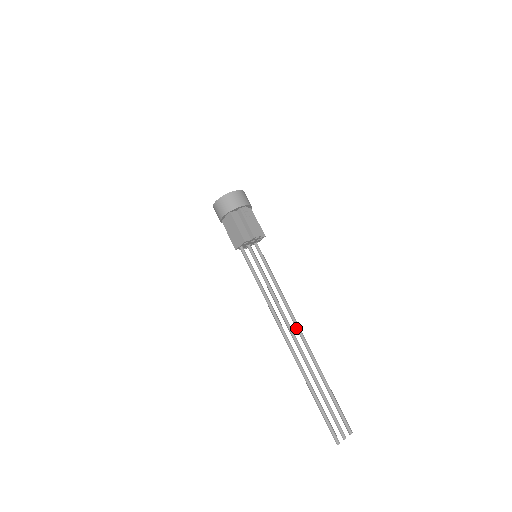
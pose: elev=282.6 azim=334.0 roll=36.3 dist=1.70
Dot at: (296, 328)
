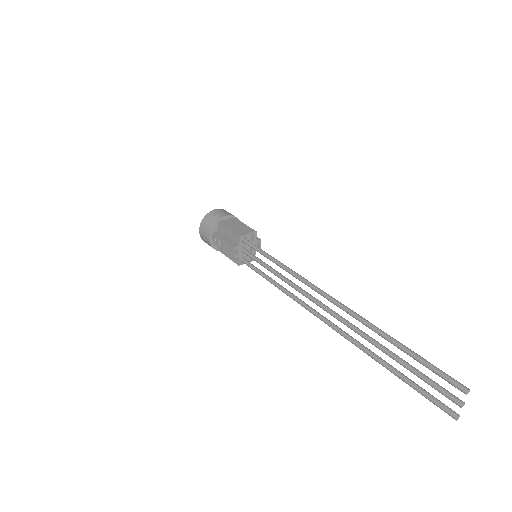
Dot at: (319, 314)
